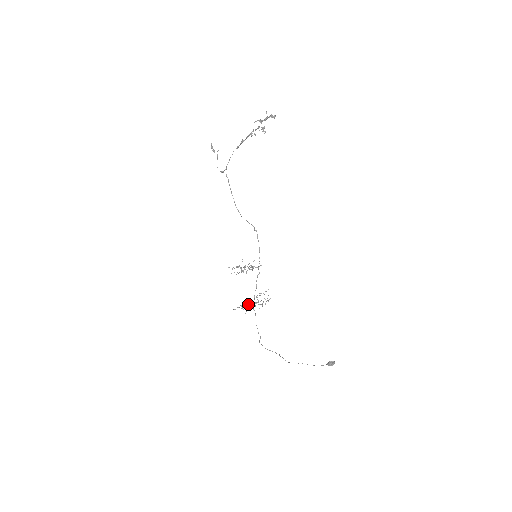
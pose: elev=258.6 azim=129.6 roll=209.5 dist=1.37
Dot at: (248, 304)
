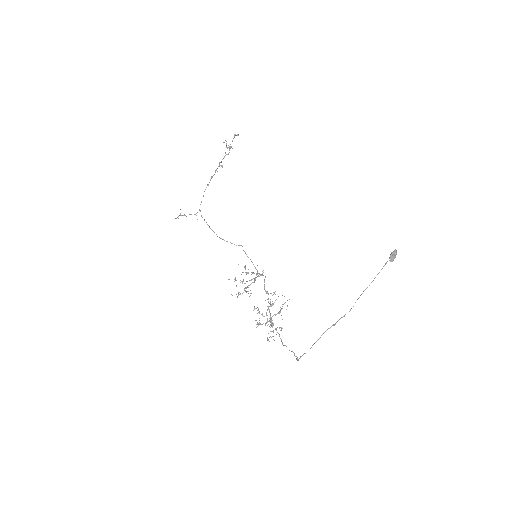
Dot at: occluded
